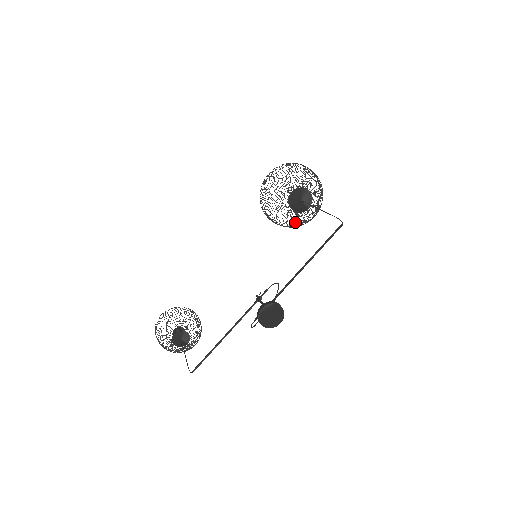
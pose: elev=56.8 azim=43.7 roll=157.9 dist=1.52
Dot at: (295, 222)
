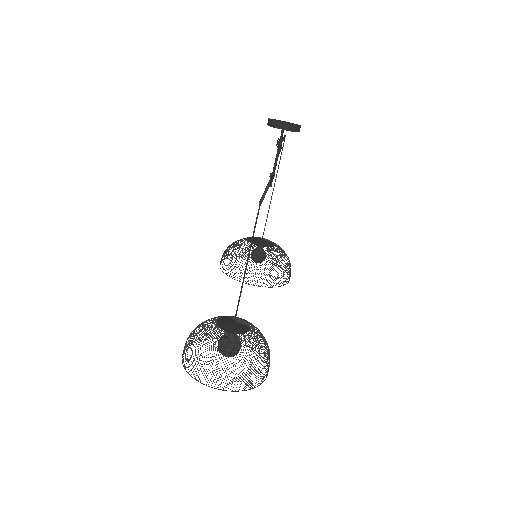
Dot at: occluded
